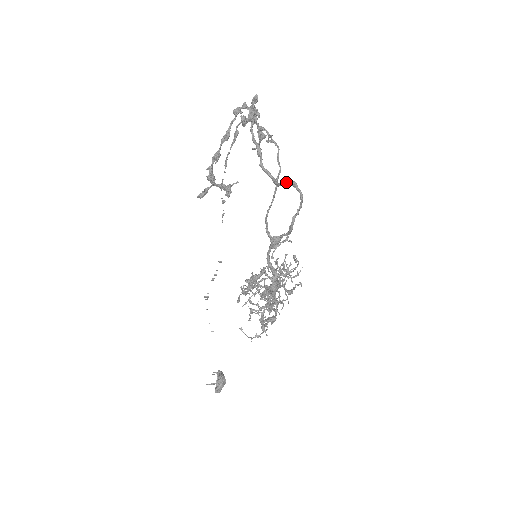
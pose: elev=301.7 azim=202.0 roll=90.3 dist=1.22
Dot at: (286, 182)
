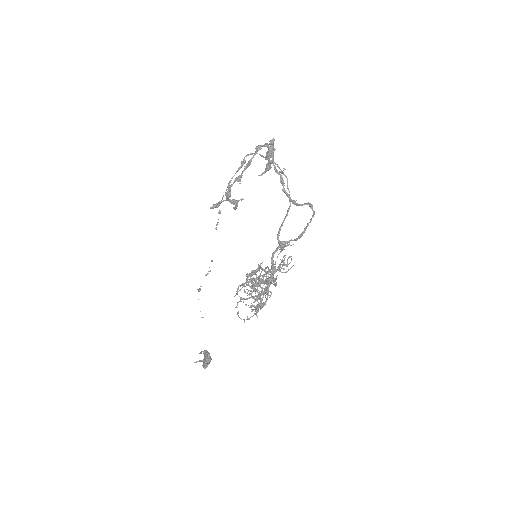
Dot at: (307, 204)
